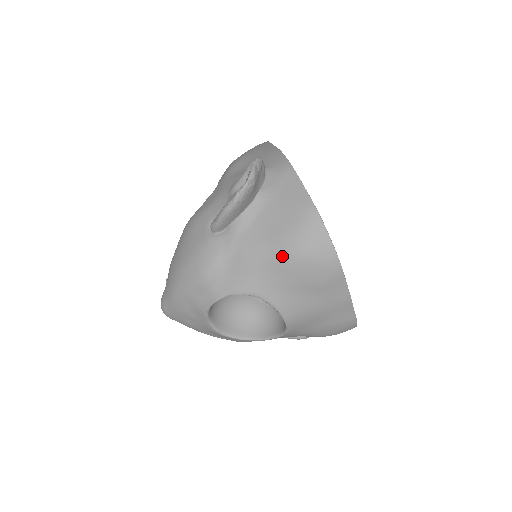
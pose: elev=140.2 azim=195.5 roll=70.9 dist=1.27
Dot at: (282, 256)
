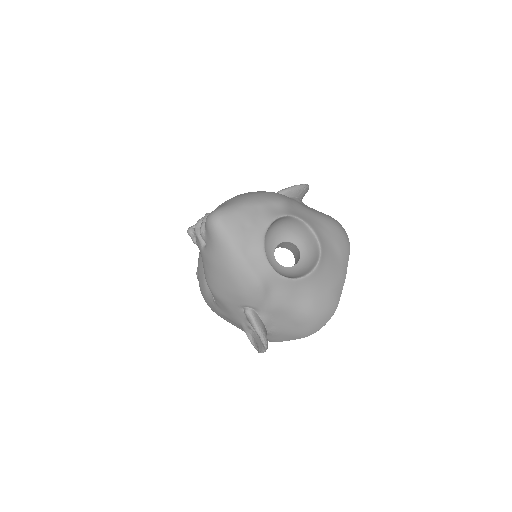
Dot at: (327, 220)
